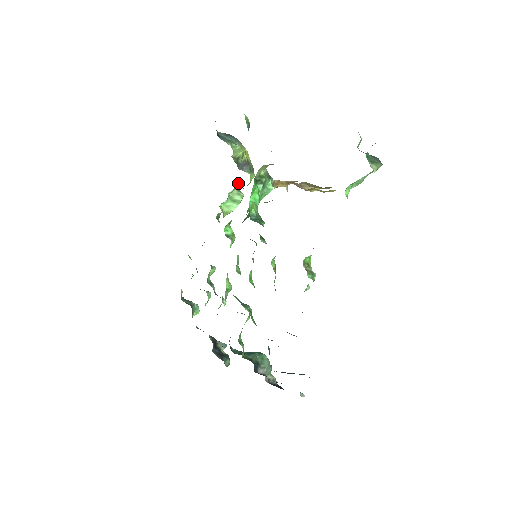
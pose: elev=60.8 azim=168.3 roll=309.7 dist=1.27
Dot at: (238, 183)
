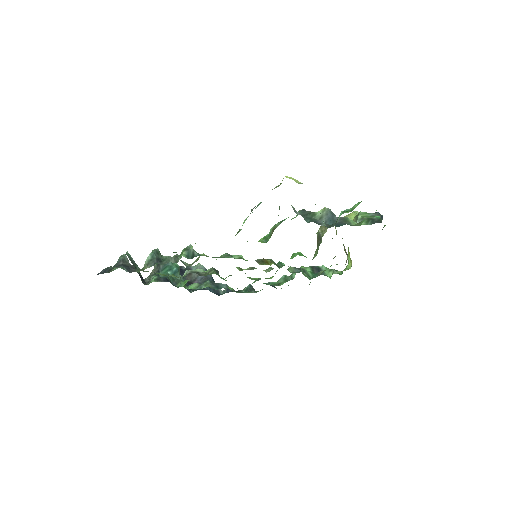
Dot at: occluded
